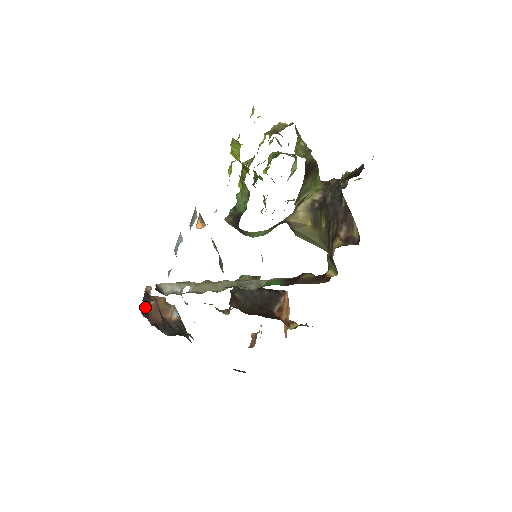
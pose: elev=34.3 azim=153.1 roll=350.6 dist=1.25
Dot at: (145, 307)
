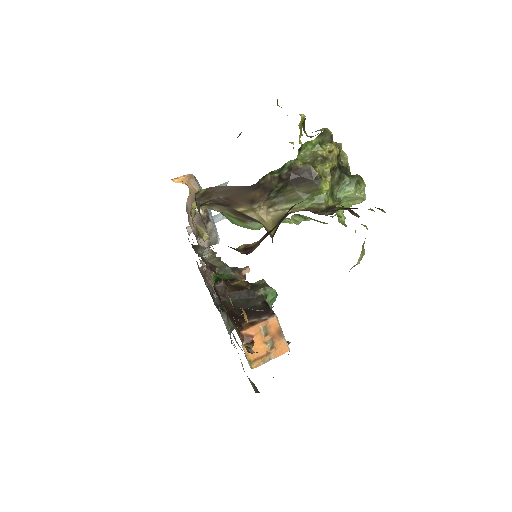
Dot at: occluded
